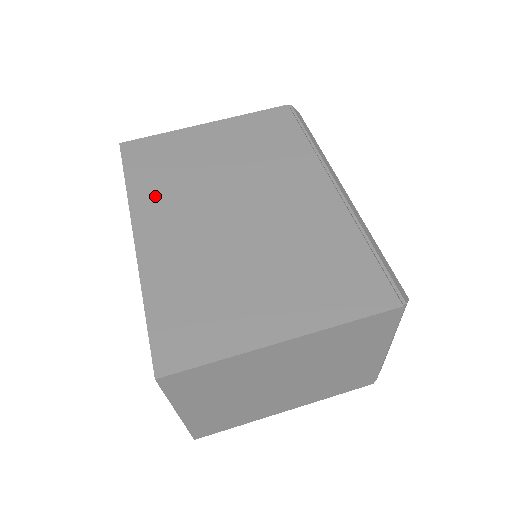
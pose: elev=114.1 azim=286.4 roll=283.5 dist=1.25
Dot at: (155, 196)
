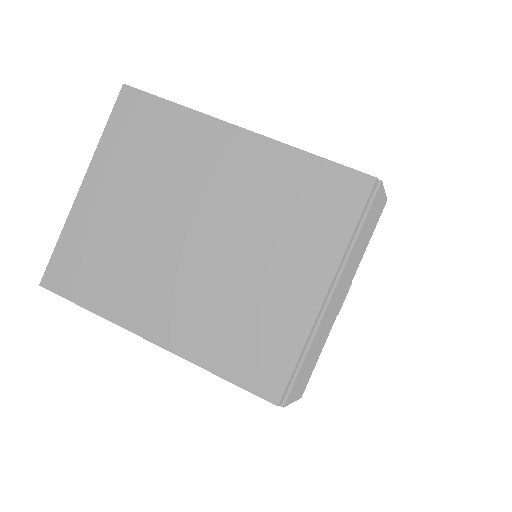
Dot at: occluded
